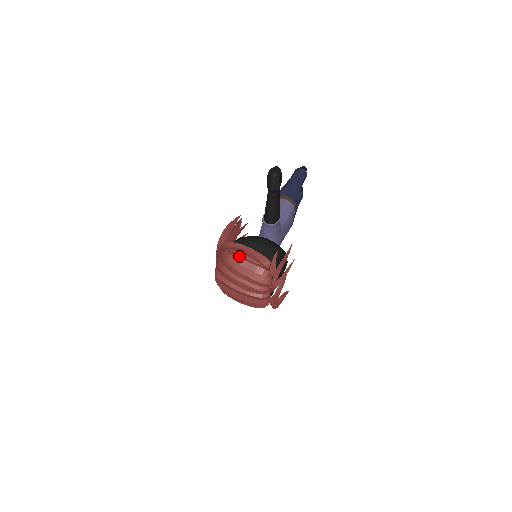
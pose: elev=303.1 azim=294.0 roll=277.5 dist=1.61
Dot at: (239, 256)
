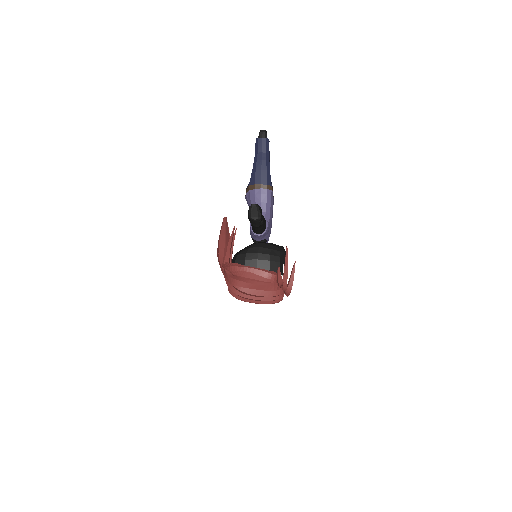
Dot at: (248, 282)
